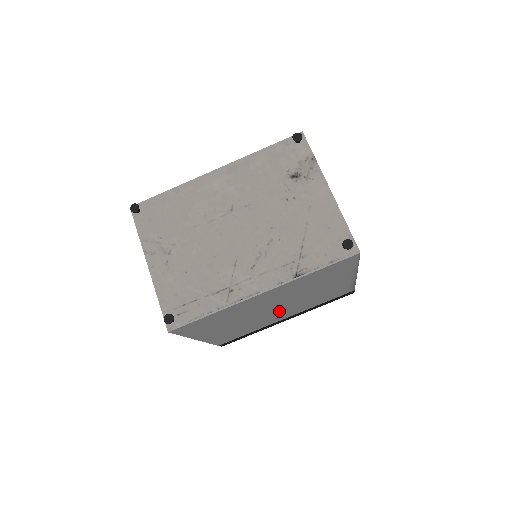
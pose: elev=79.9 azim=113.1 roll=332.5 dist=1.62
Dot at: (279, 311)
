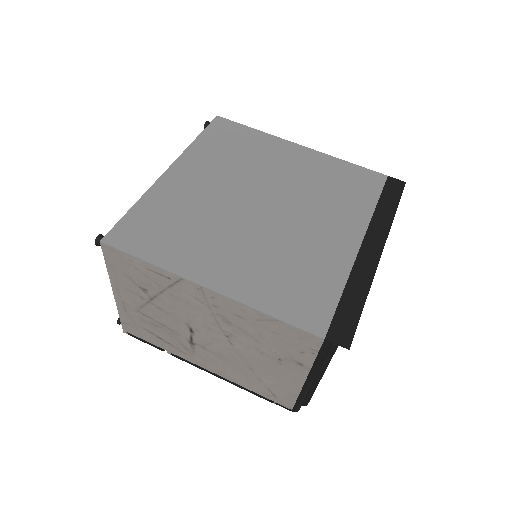
Dot at: (289, 217)
